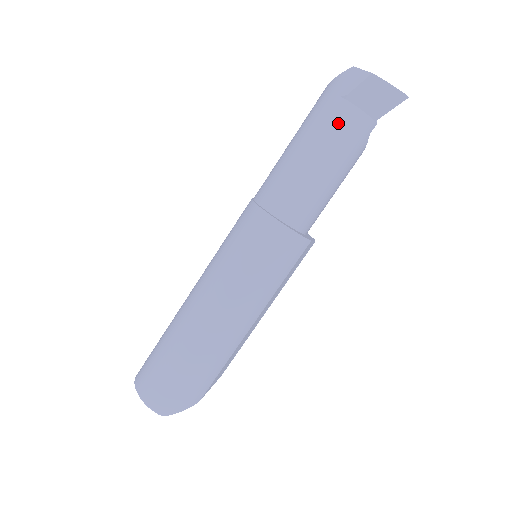
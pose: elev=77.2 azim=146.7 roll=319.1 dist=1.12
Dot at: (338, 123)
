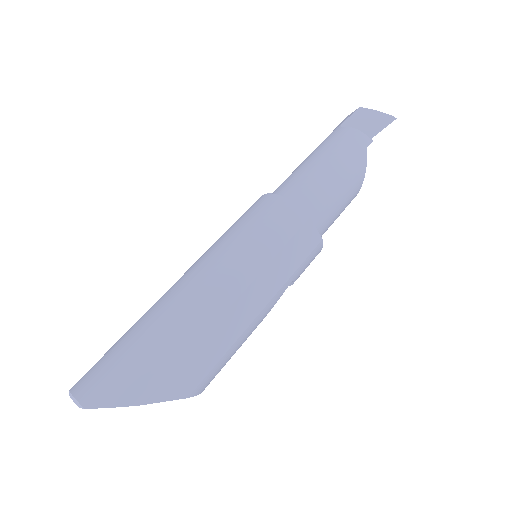
Dot at: (334, 138)
